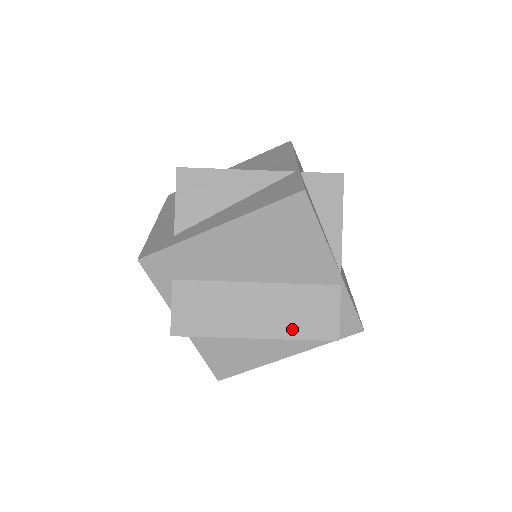
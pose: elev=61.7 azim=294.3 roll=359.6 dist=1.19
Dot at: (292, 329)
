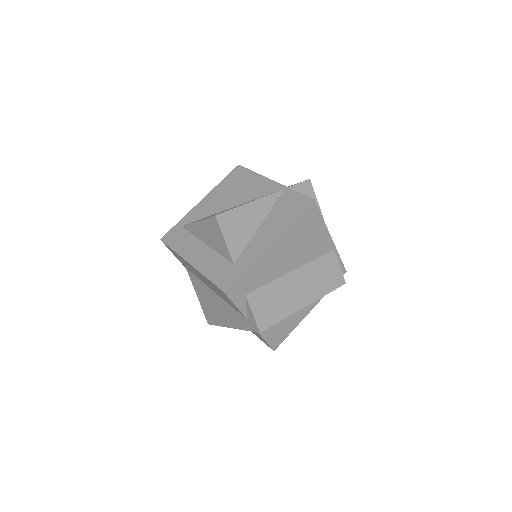
Dot at: (322, 290)
